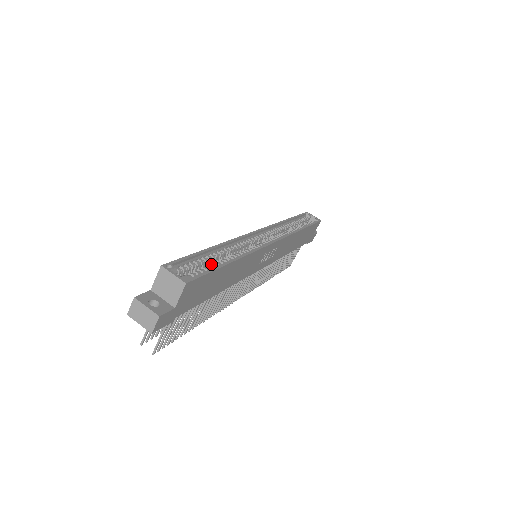
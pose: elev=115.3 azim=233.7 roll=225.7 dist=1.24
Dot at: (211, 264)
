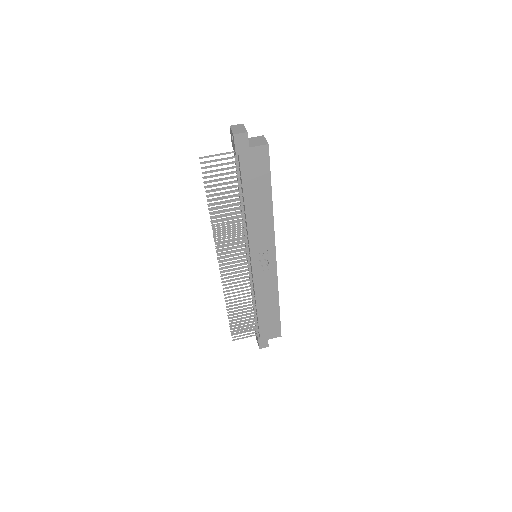
Dot at: occluded
